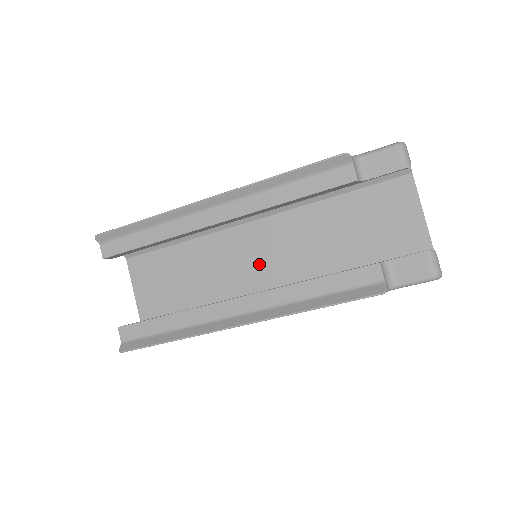
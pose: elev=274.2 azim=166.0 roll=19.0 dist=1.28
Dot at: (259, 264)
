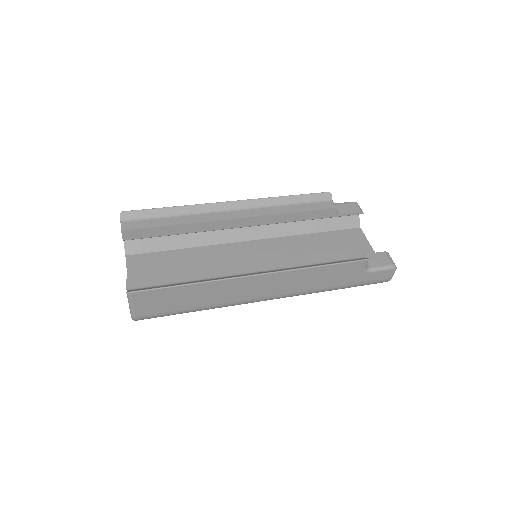
Dot at: occluded
